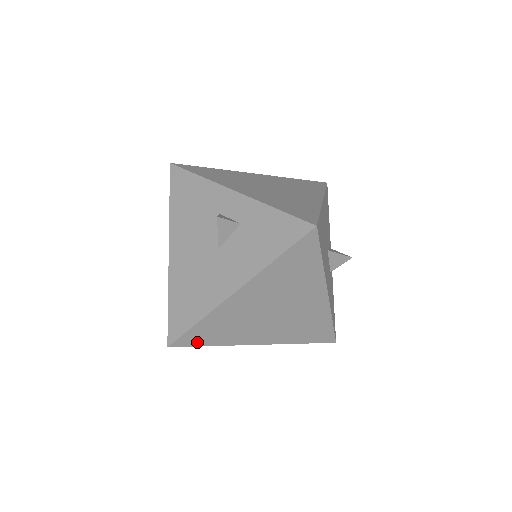
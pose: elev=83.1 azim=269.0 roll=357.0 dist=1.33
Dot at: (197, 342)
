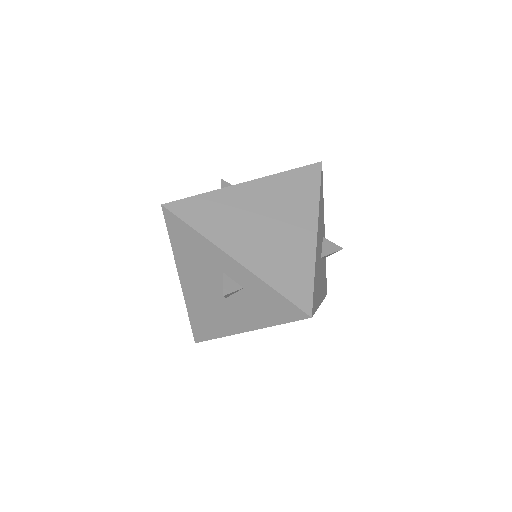
Dot at: occluded
